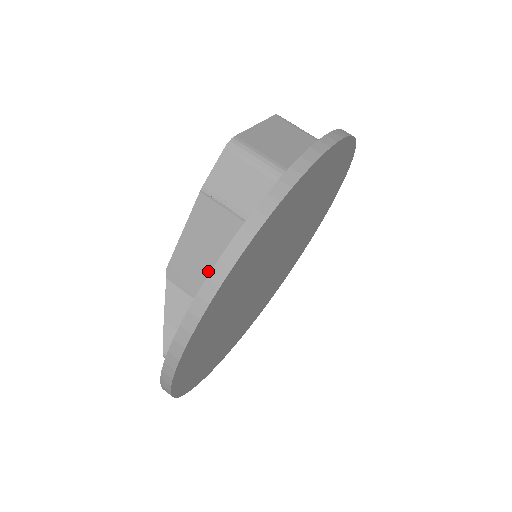
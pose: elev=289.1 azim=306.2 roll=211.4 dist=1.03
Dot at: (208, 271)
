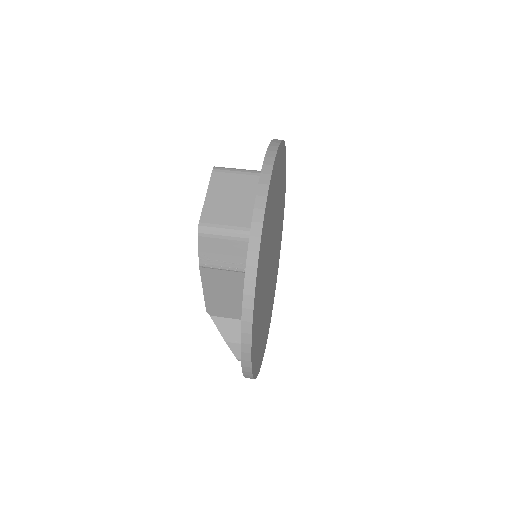
Dot at: (234, 303)
